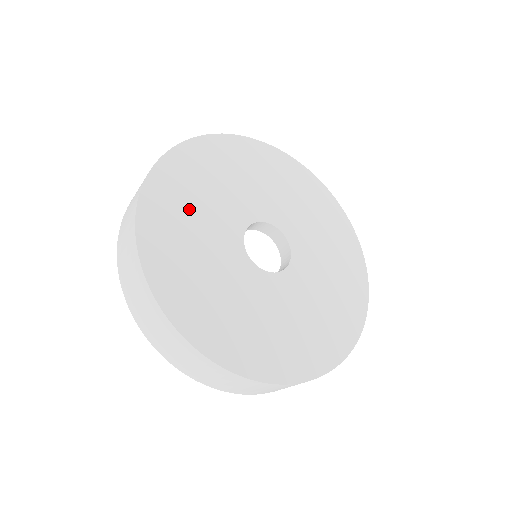
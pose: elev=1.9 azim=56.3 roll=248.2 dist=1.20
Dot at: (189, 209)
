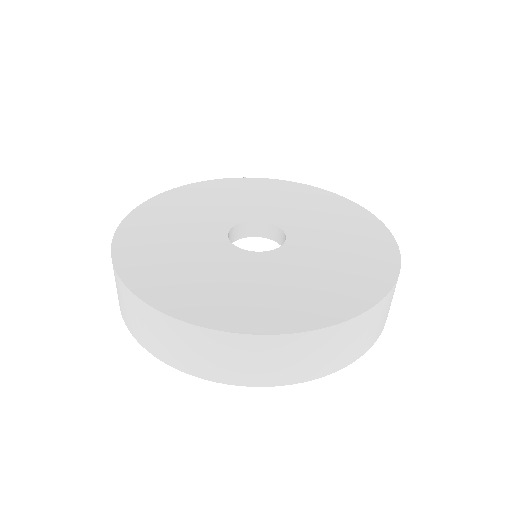
Dot at: (172, 220)
